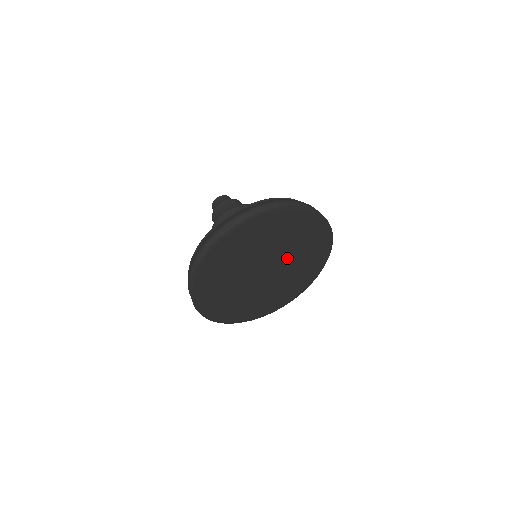
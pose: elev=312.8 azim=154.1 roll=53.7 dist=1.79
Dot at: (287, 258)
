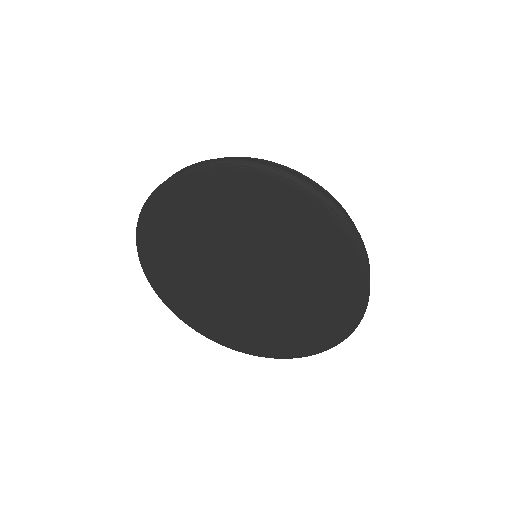
Dot at: (282, 291)
